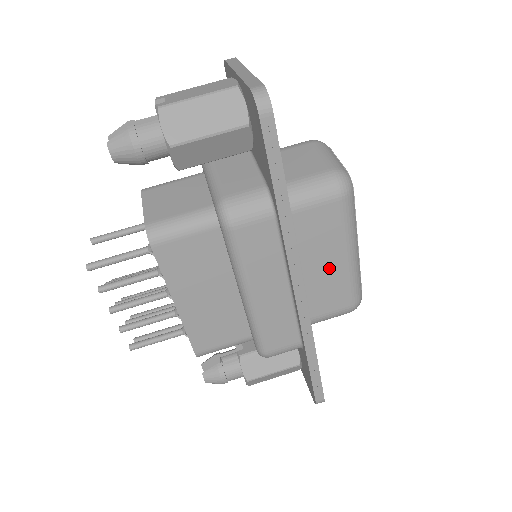
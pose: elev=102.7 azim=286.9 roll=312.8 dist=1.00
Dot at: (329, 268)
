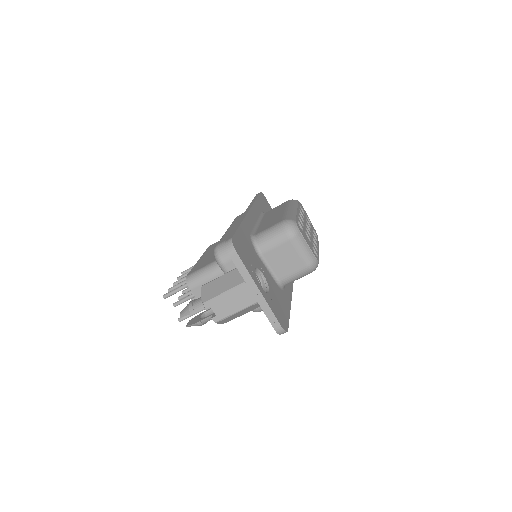
Dot at: occluded
